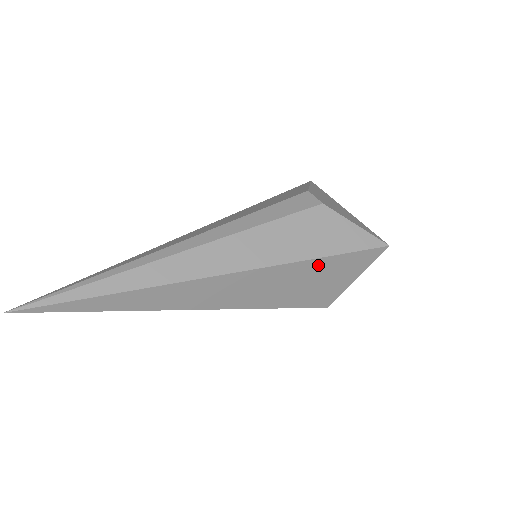
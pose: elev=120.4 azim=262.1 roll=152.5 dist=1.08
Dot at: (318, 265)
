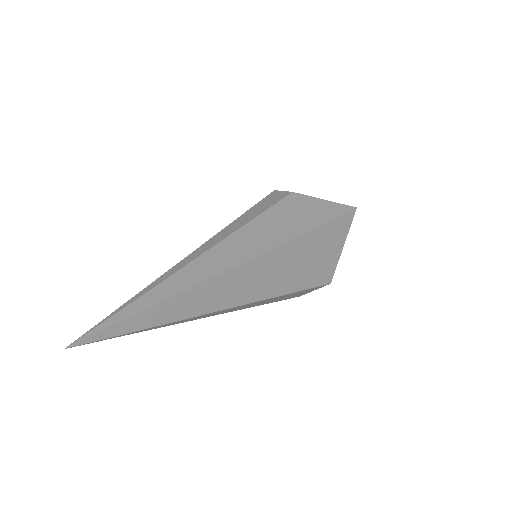
Dot at: (313, 237)
